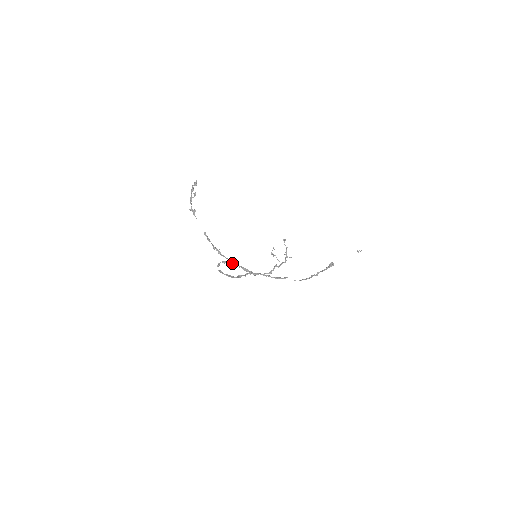
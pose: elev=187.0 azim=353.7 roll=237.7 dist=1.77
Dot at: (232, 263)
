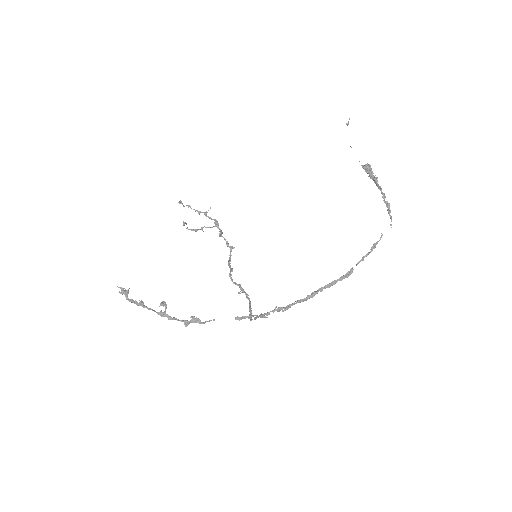
Dot at: (307, 299)
